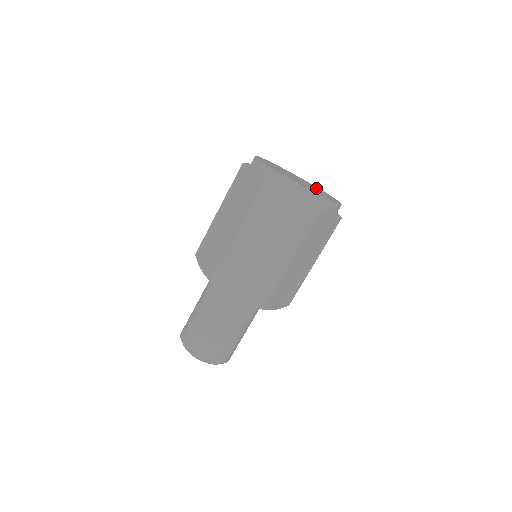
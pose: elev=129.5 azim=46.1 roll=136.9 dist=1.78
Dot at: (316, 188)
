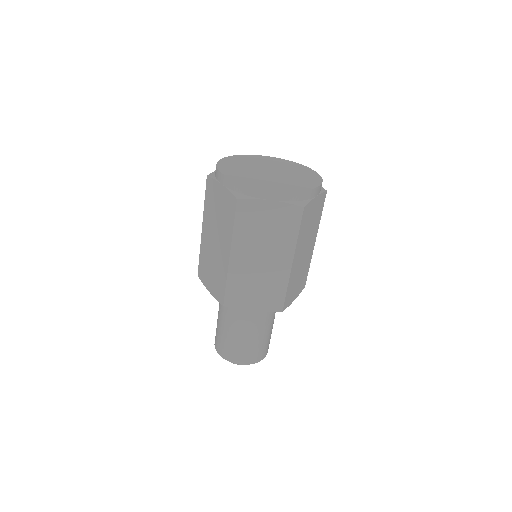
Dot at: (300, 178)
